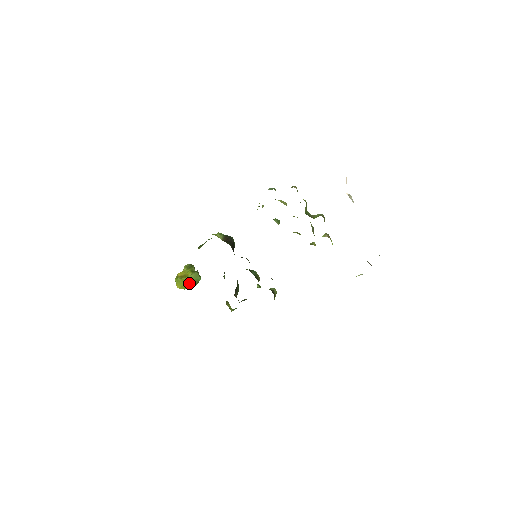
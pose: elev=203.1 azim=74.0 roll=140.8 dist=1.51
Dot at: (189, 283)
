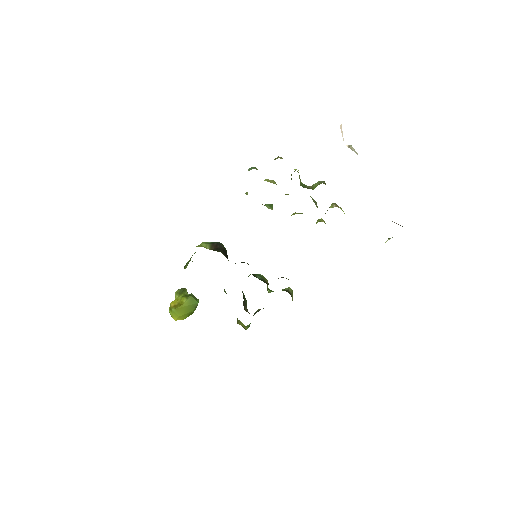
Dot at: (186, 311)
